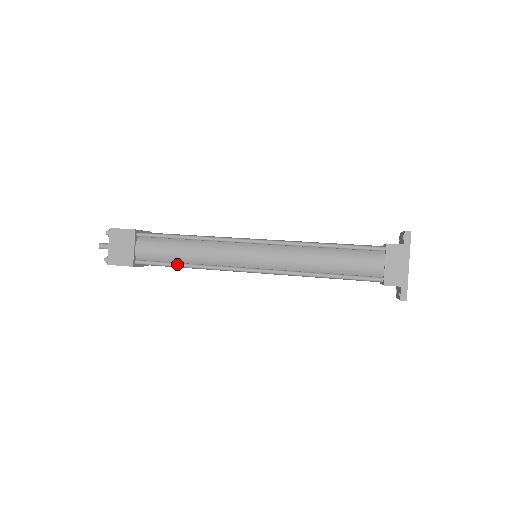
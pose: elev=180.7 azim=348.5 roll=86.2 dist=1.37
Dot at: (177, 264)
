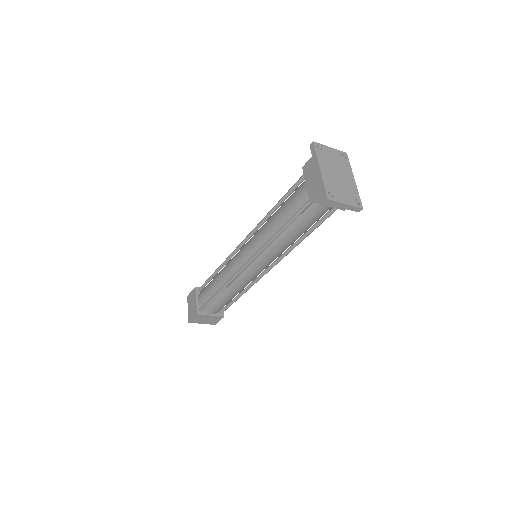
Dot at: (214, 295)
